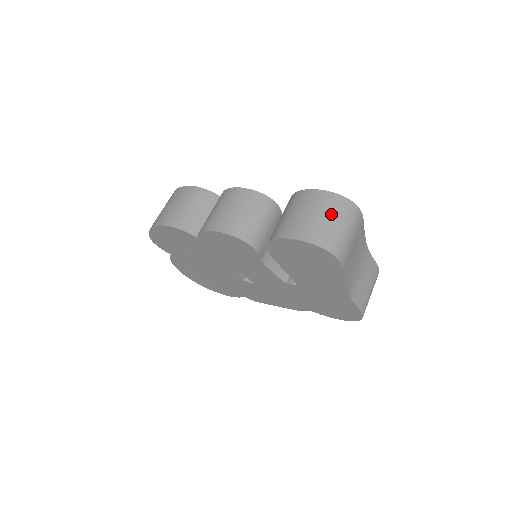
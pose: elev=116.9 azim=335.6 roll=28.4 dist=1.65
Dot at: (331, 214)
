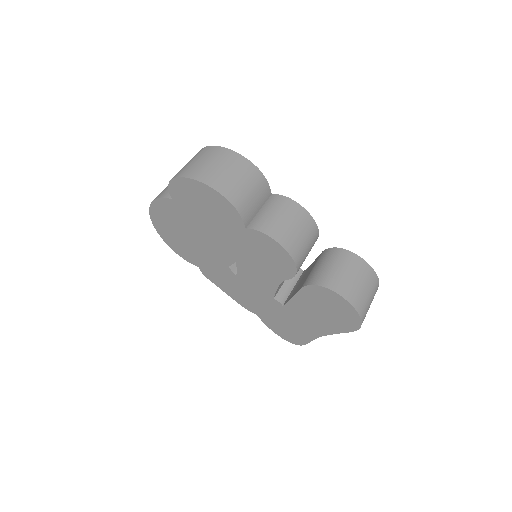
Dot at: (371, 292)
